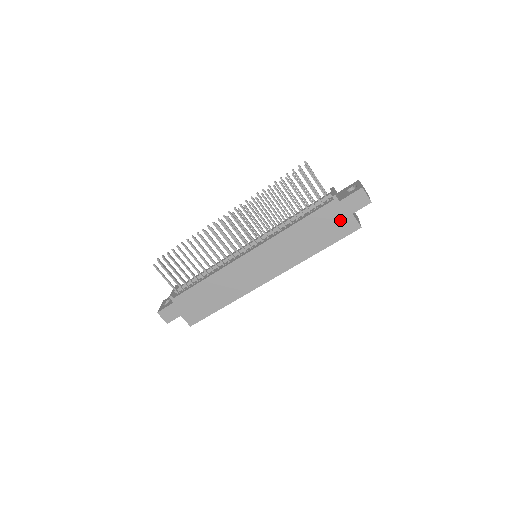
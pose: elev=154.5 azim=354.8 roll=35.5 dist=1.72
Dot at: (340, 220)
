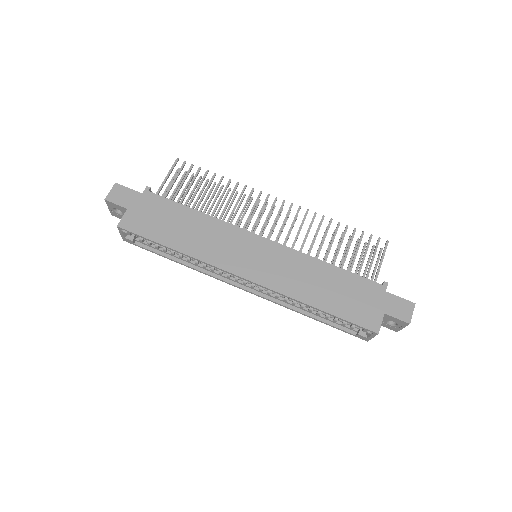
Dot at: (368, 306)
